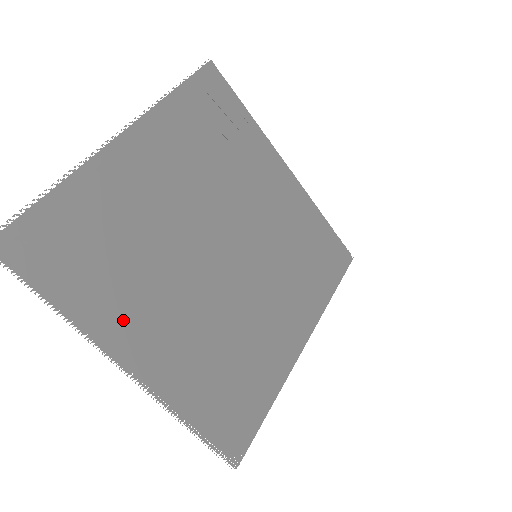
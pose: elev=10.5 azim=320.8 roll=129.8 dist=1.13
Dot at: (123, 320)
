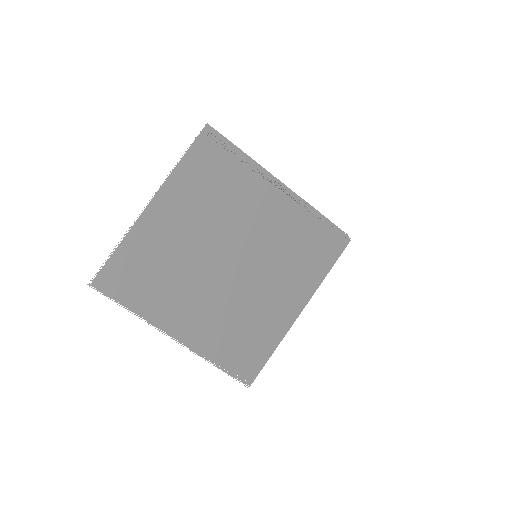
Dot at: (166, 311)
